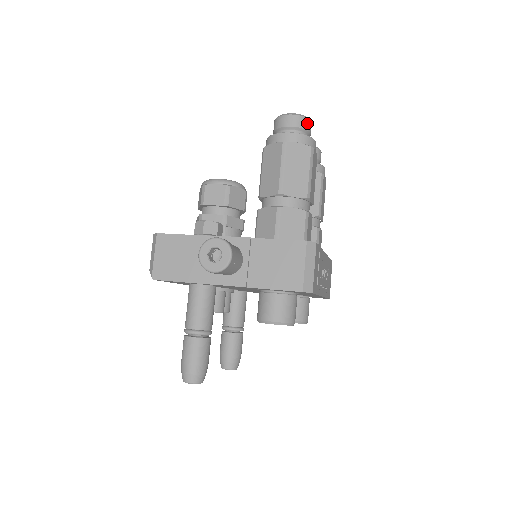
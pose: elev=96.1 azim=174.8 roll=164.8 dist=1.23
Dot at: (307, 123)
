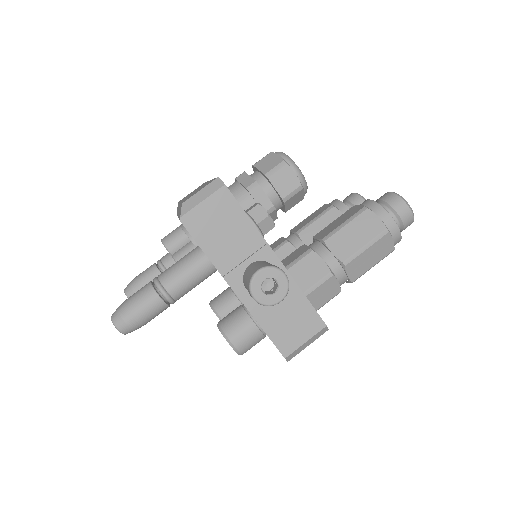
Dot at: (409, 225)
